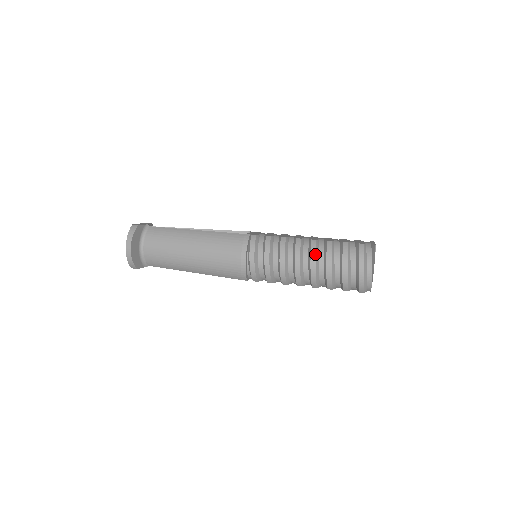
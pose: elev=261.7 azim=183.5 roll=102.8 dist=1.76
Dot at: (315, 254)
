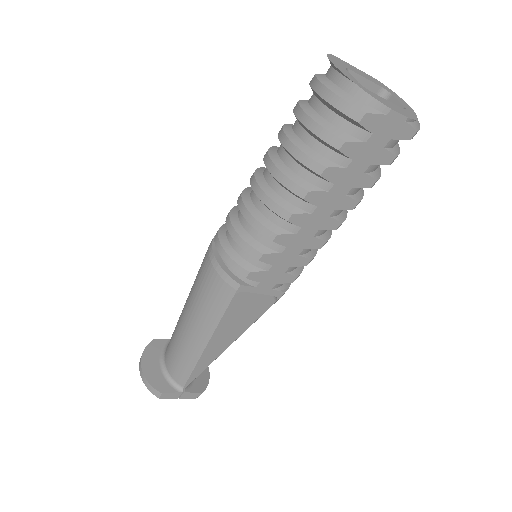
Dot at: (267, 152)
